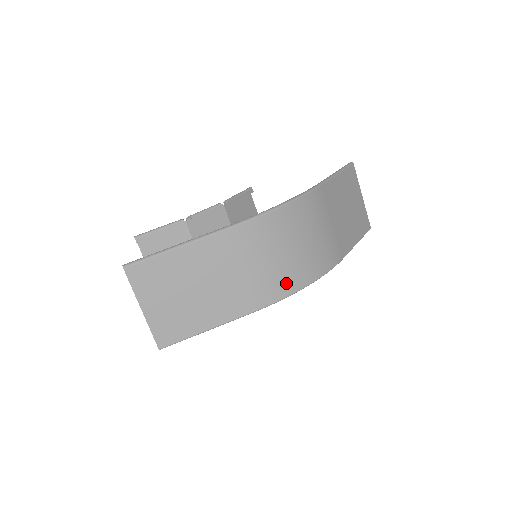
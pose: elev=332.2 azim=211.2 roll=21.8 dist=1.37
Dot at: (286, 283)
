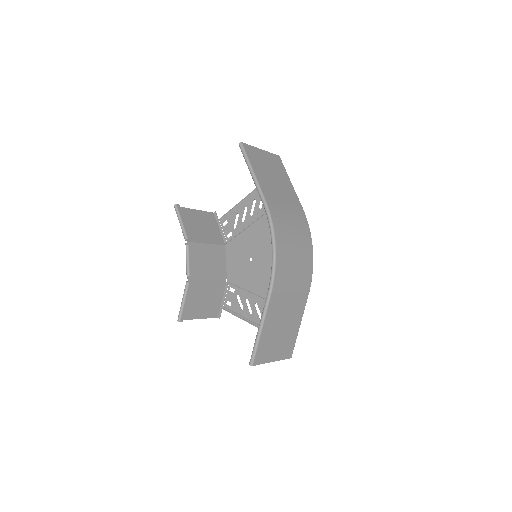
Dot at: (307, 267)
